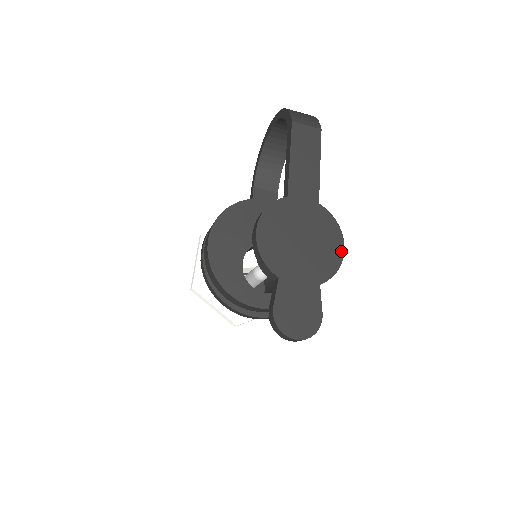
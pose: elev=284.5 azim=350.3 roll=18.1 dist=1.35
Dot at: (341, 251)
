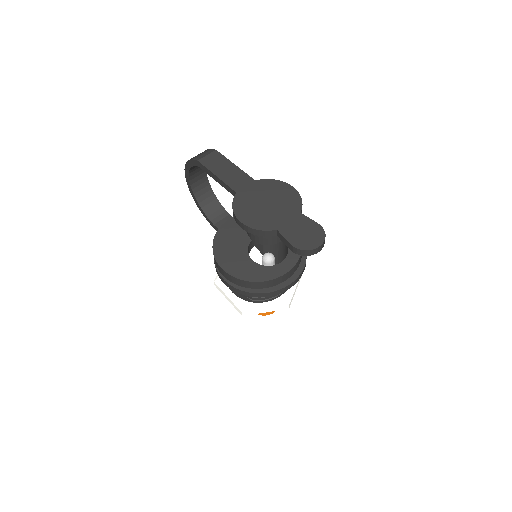
Dot at: (292, 189)
